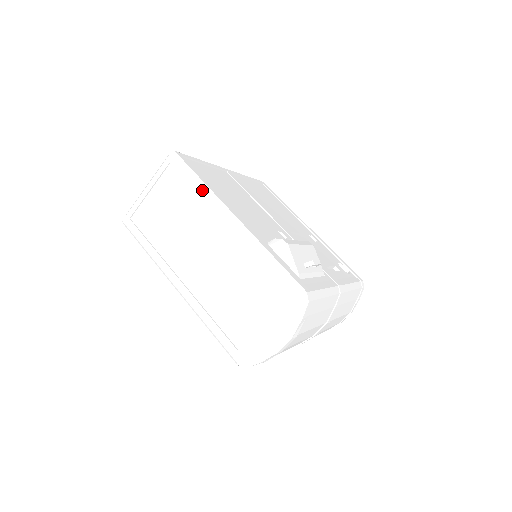
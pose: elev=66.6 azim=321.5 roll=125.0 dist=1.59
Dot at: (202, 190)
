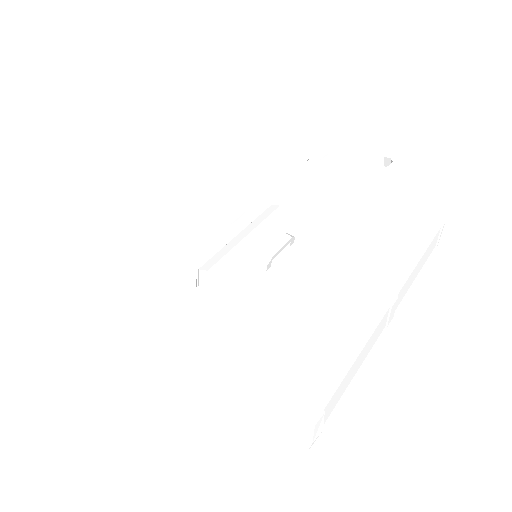
Dot at: (94, 281)
